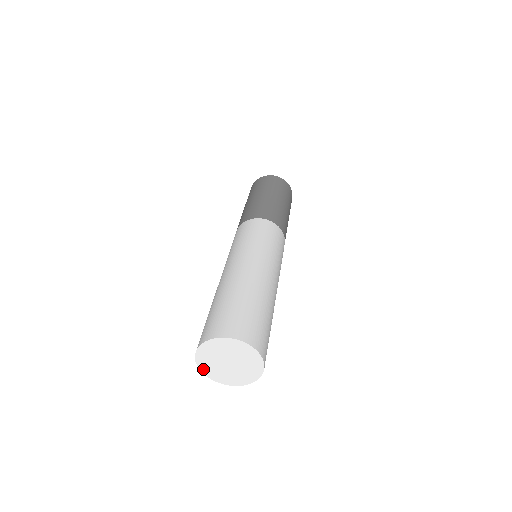
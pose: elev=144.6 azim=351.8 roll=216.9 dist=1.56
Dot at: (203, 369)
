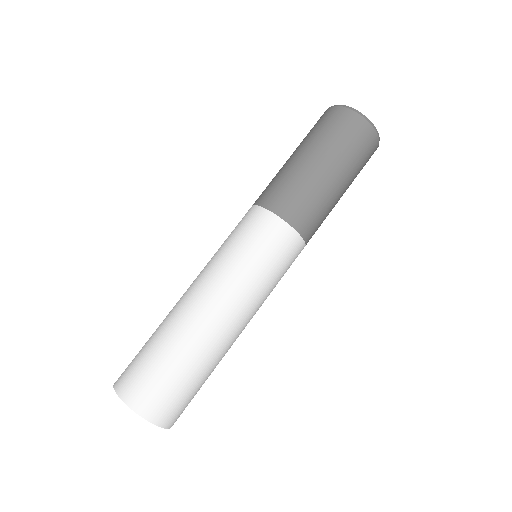
Dot at: occluded
